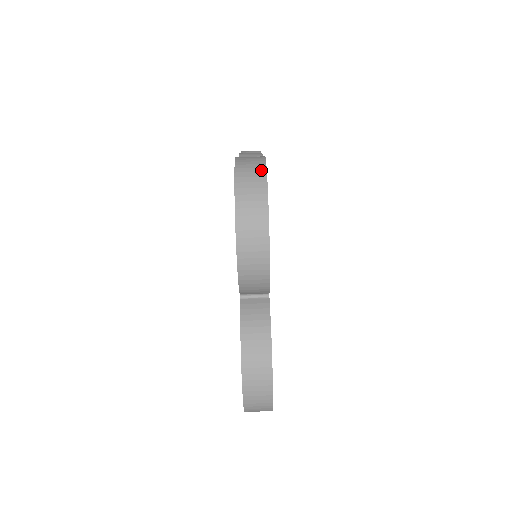
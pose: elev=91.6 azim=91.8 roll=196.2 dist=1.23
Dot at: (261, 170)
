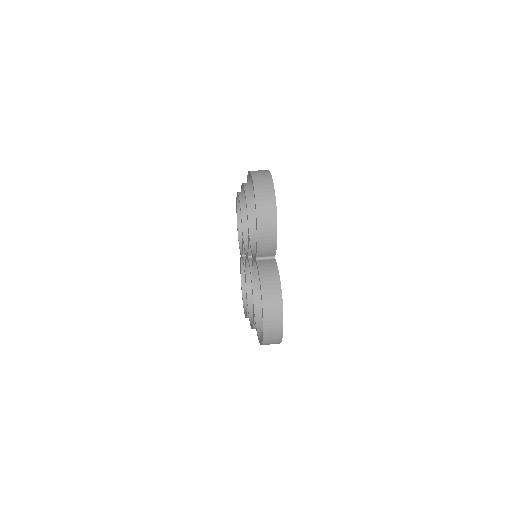
Dot at: (267, 174)
